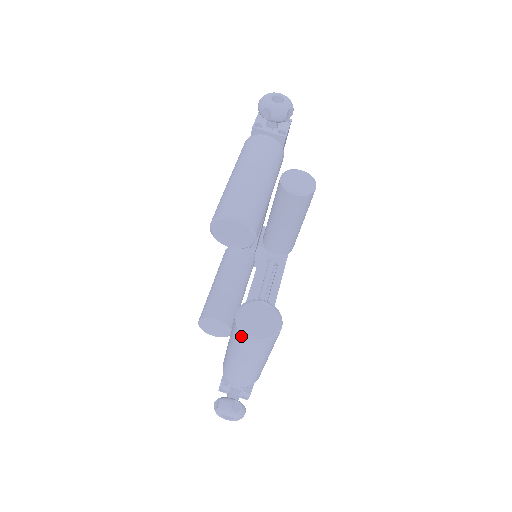
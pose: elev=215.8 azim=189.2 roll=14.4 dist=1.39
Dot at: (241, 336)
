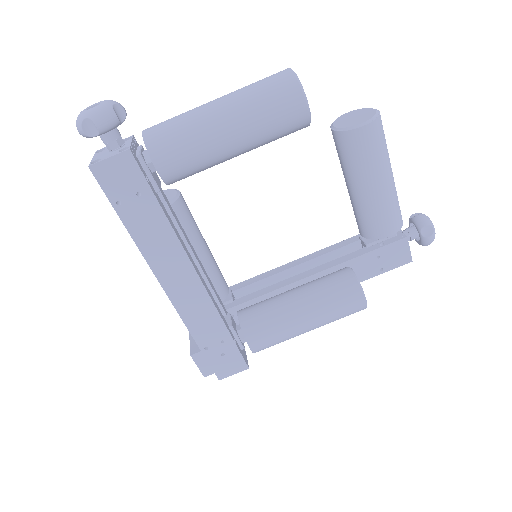
Dot at: occluded
